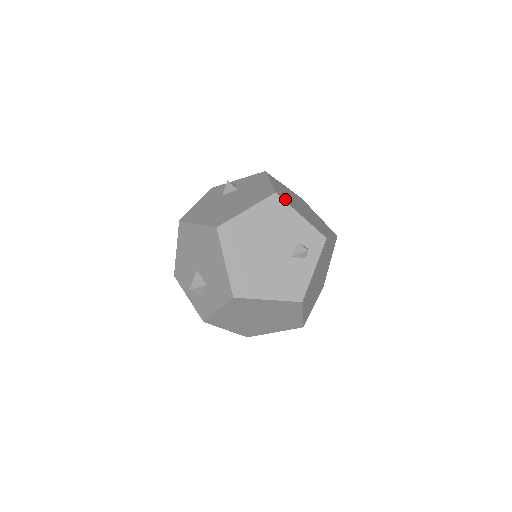
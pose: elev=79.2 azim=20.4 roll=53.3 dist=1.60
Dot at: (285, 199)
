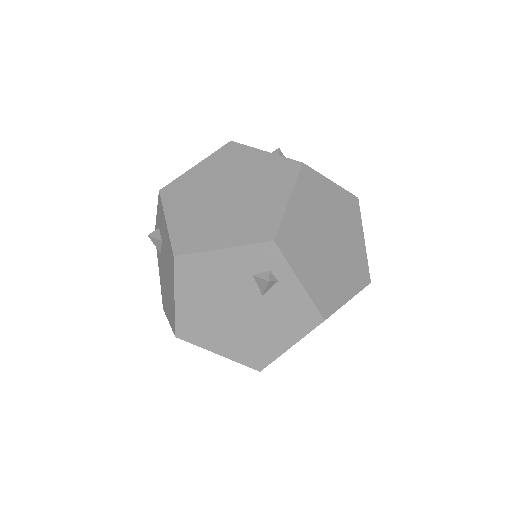
Dot at: (192, 243)
